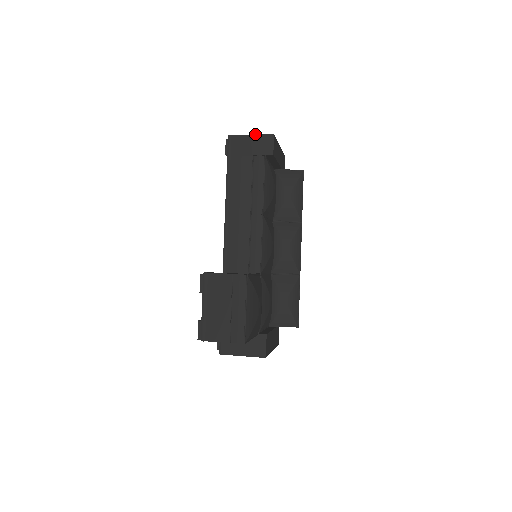
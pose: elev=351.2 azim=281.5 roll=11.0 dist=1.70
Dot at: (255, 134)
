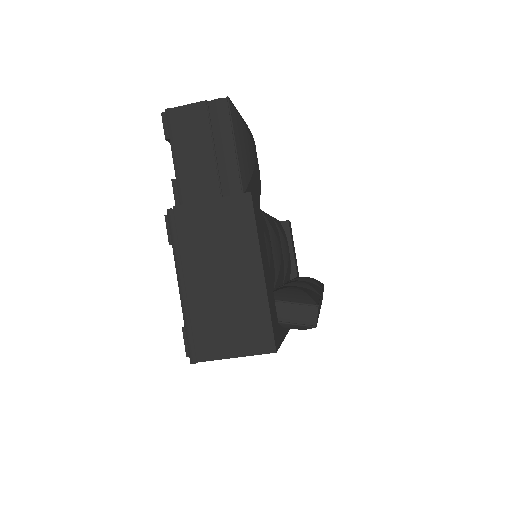
Dot at: occluded
